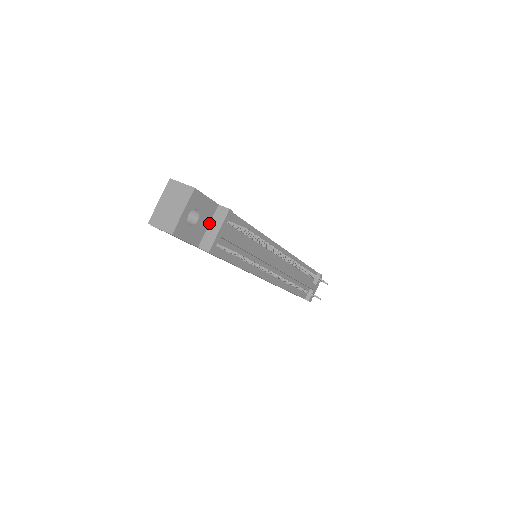
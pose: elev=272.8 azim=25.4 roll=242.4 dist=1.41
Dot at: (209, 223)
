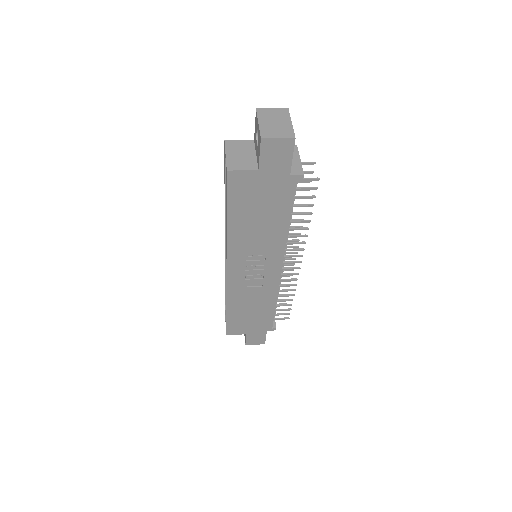
Dot at: occluded
